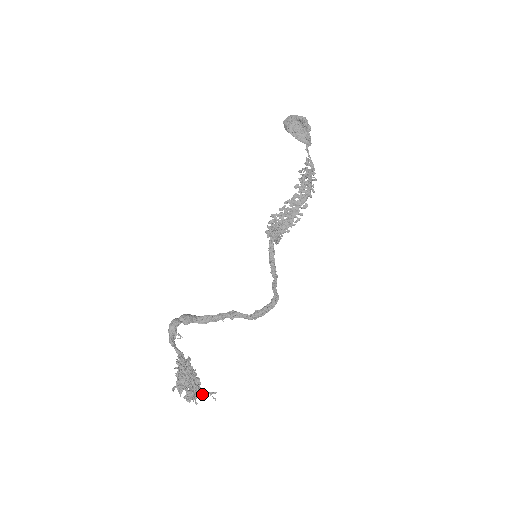
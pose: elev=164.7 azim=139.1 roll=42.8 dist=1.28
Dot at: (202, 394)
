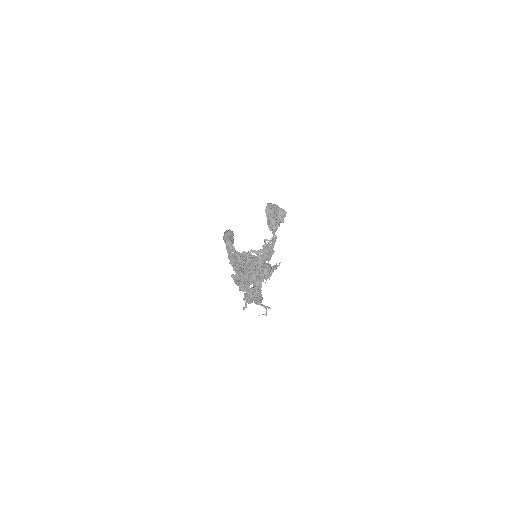
Dot at: occluded
